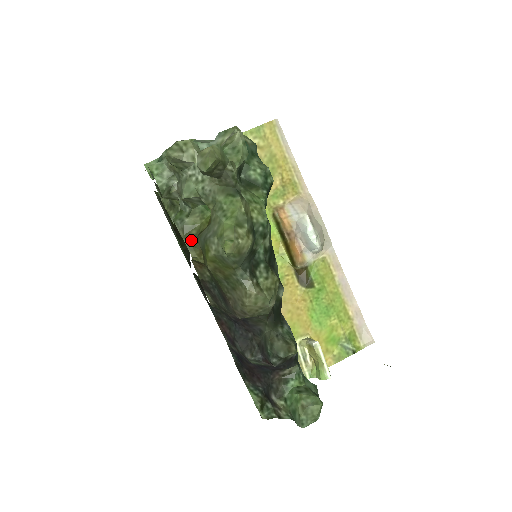
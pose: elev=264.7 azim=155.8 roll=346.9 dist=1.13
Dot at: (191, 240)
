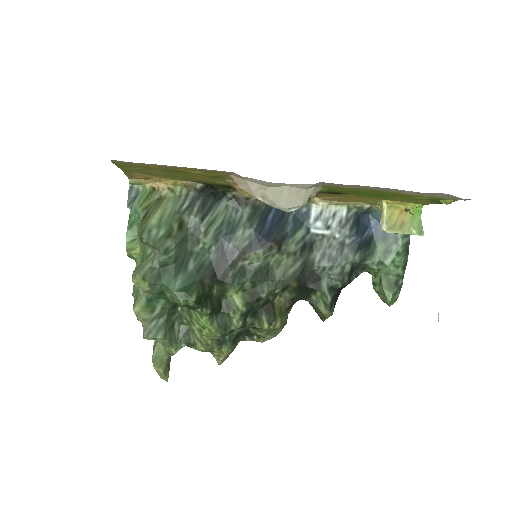
Dot at: occluded
